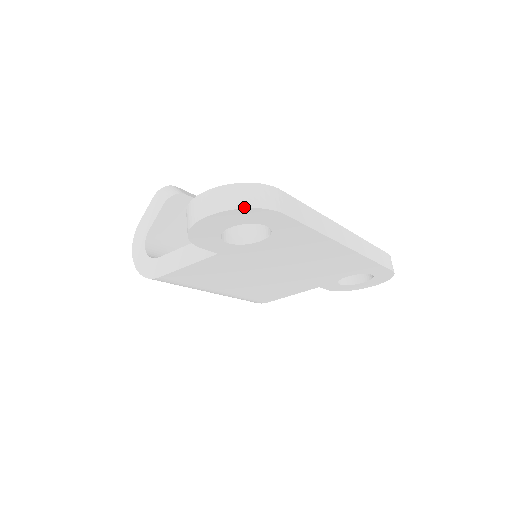
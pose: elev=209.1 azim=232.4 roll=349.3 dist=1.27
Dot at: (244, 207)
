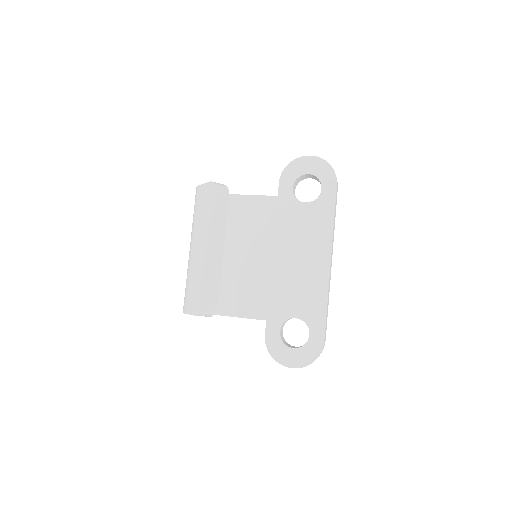
Dot at: occluded
